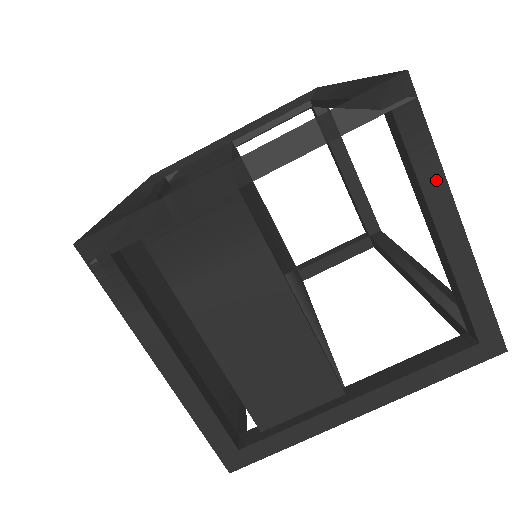
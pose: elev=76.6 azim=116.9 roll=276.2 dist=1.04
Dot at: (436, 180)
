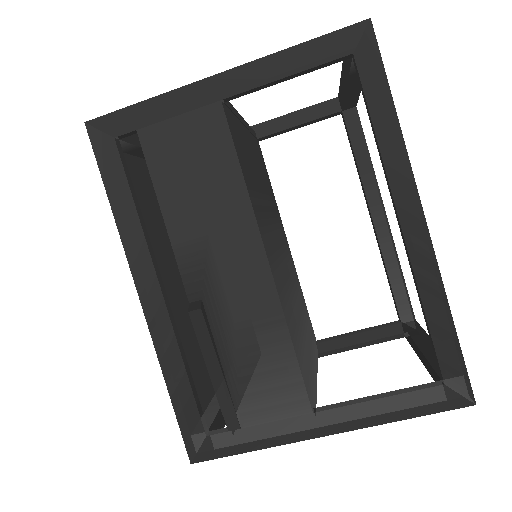
Dot at: occluded
